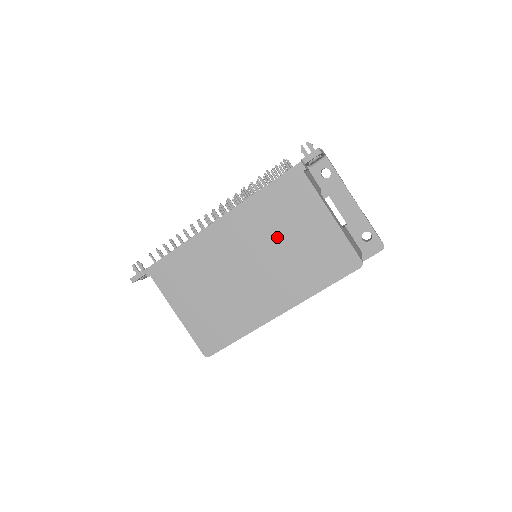
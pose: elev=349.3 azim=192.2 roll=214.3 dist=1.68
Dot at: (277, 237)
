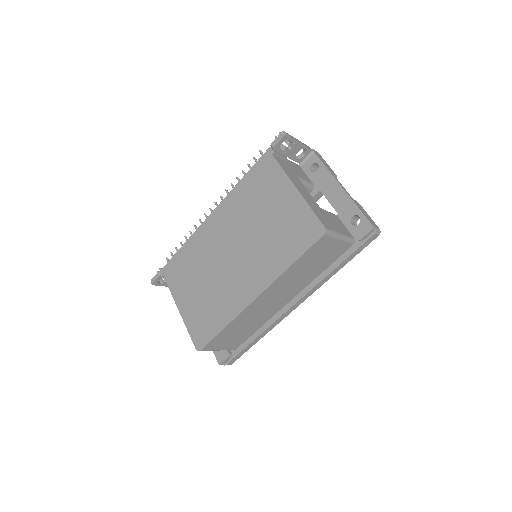
Dot at: (253, 220)
